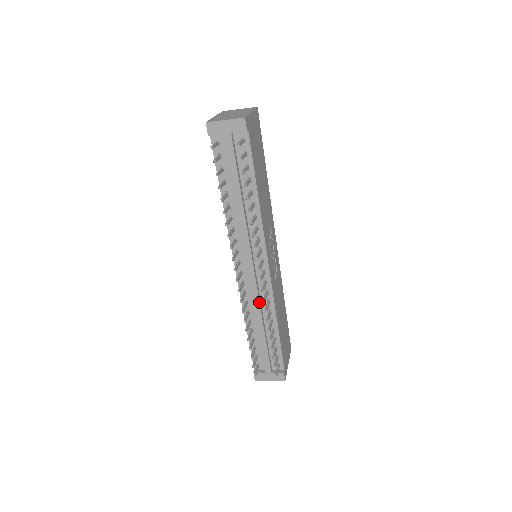
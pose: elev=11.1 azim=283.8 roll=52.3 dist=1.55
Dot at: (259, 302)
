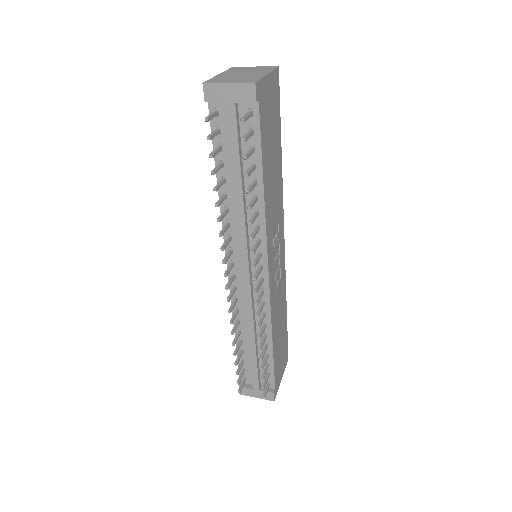
Dot at: (252, 313)
